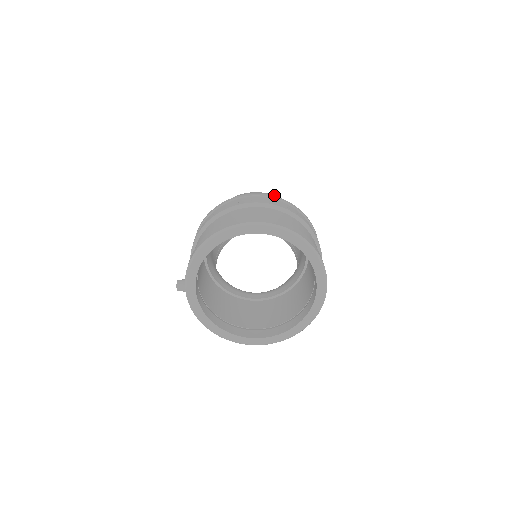
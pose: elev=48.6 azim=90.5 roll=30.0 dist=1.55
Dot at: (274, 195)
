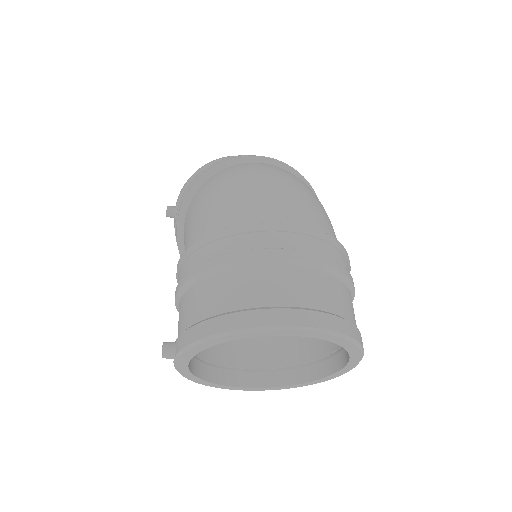
Dot at: (307, 200)
